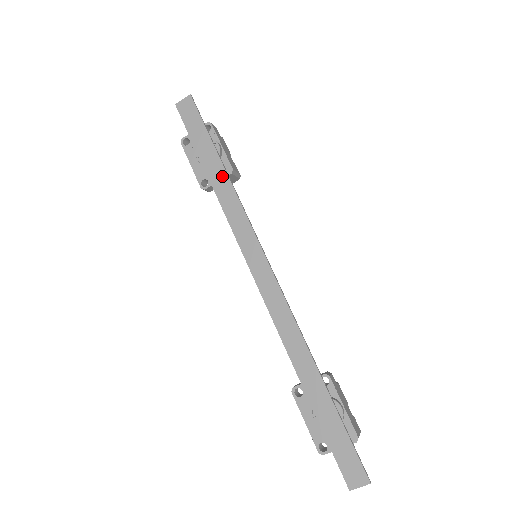
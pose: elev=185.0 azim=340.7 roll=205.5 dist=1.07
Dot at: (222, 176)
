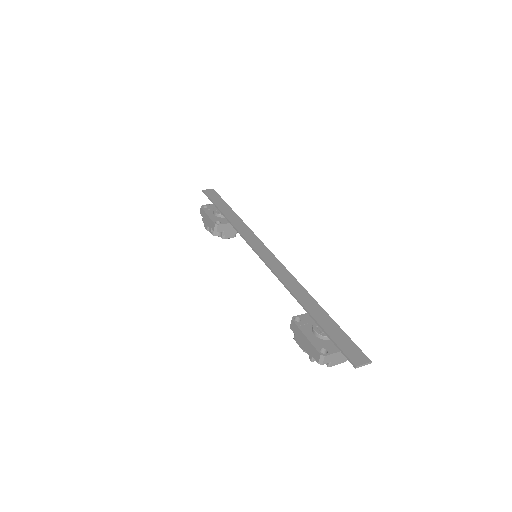
Dot at: (235, 217)
